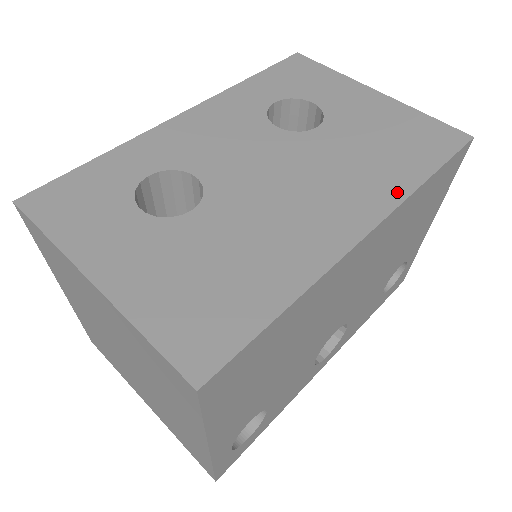
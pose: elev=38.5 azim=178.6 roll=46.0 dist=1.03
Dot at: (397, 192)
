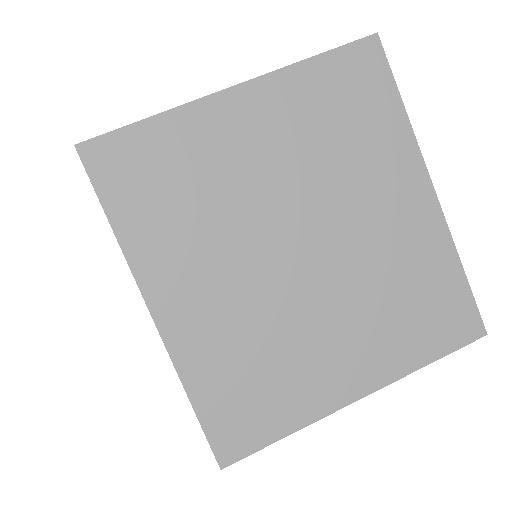
Dot at: occluded
